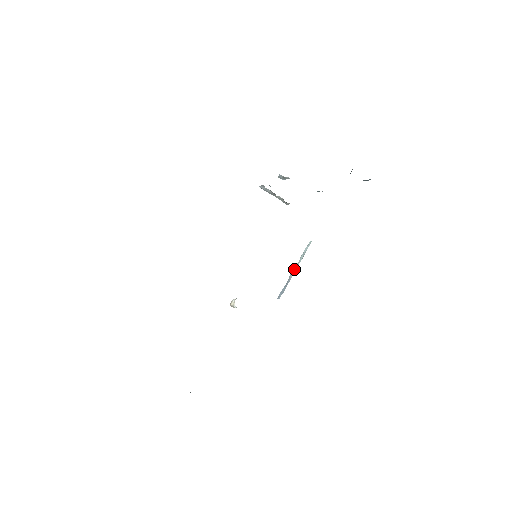
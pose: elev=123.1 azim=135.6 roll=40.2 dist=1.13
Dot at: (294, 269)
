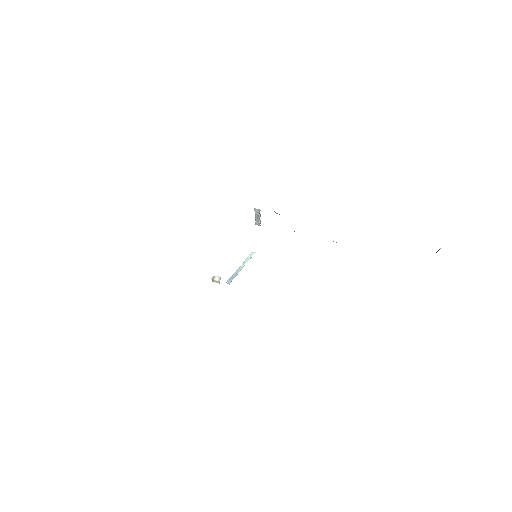
Dot at: (240, 266)
